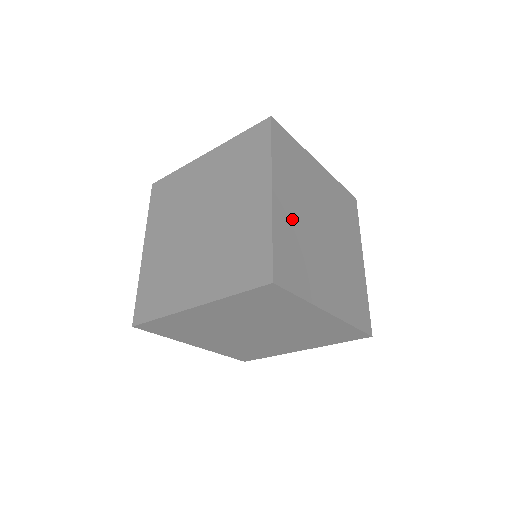
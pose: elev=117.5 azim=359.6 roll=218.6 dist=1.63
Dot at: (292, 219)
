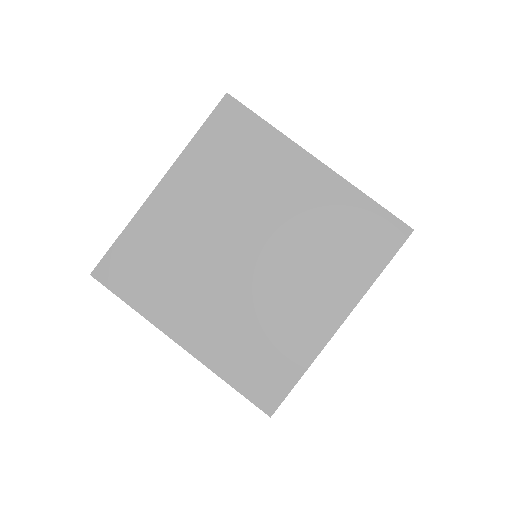
Dot at: occluded
